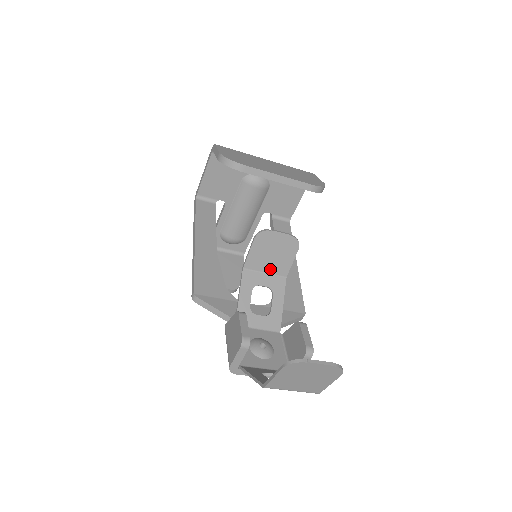
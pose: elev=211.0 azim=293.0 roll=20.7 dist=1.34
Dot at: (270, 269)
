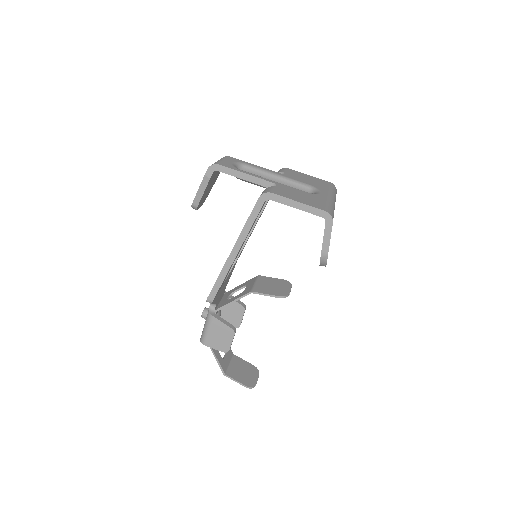
Dot at: (260, 284)
